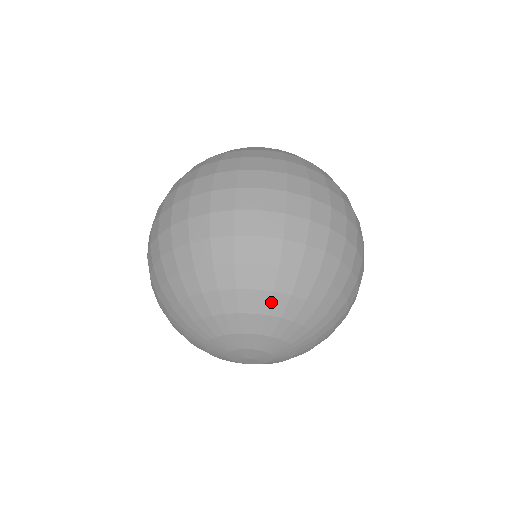
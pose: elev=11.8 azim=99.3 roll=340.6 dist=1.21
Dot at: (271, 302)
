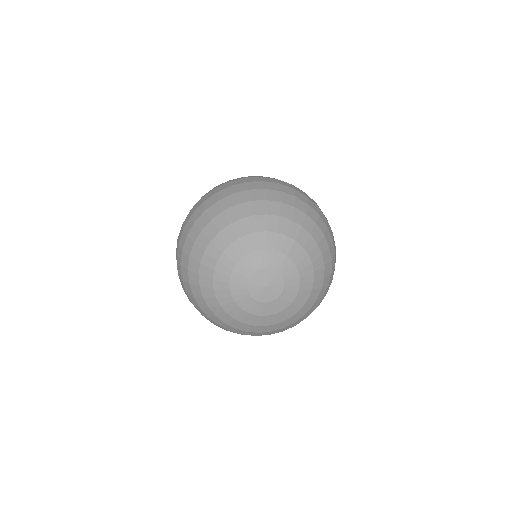
Dot at: (299, 233)
